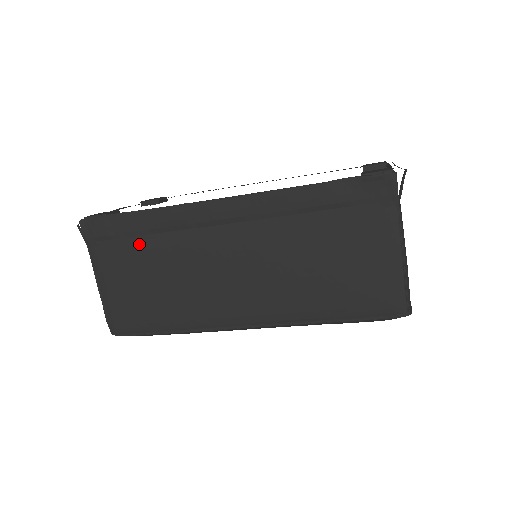
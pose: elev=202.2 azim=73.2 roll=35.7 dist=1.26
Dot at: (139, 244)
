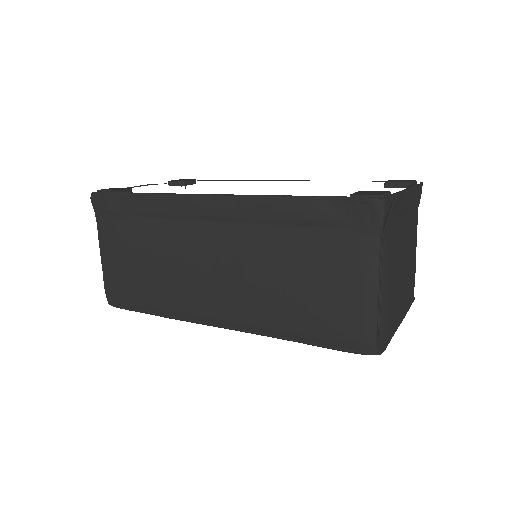
Dot at: (137, 225)
